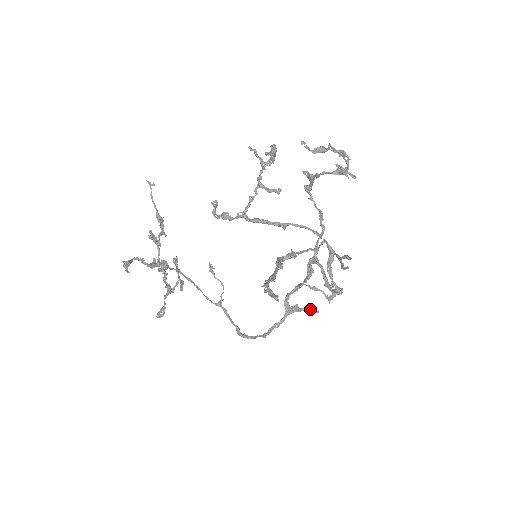
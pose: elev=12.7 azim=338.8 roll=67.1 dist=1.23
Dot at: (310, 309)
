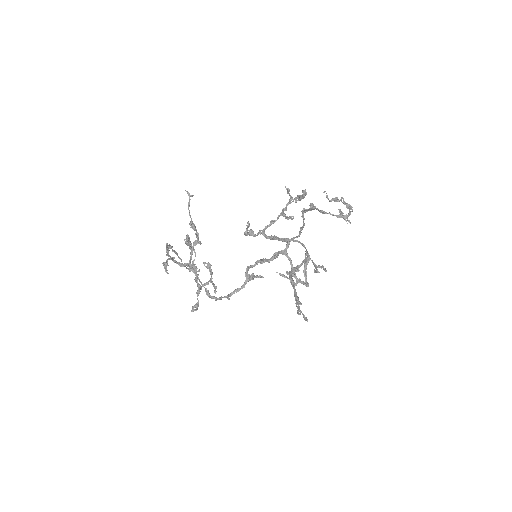
Dot at: (260, 276)
